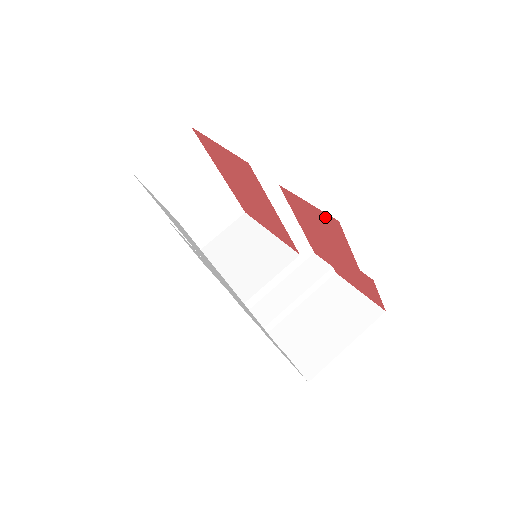
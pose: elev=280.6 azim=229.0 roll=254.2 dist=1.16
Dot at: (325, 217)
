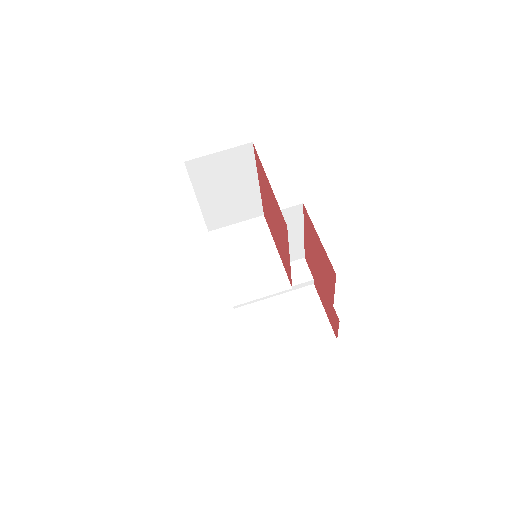
Dot at: (327, 260)
